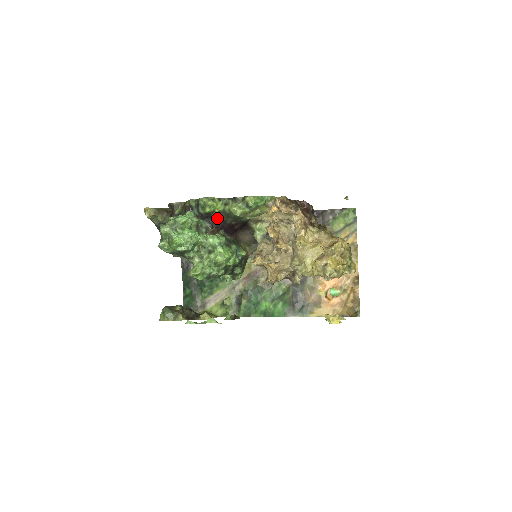
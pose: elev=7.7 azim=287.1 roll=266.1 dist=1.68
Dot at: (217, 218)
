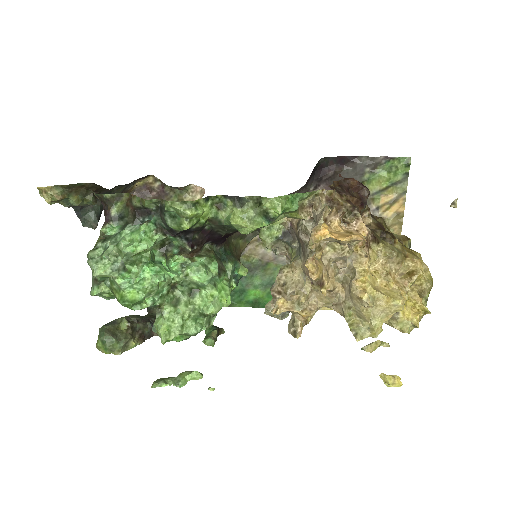
Dot at: (201, 228)
